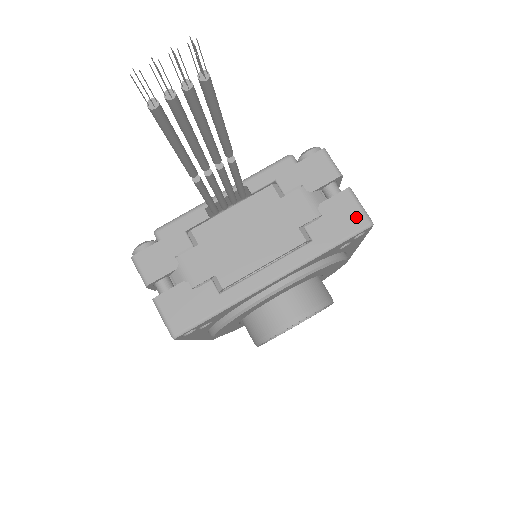
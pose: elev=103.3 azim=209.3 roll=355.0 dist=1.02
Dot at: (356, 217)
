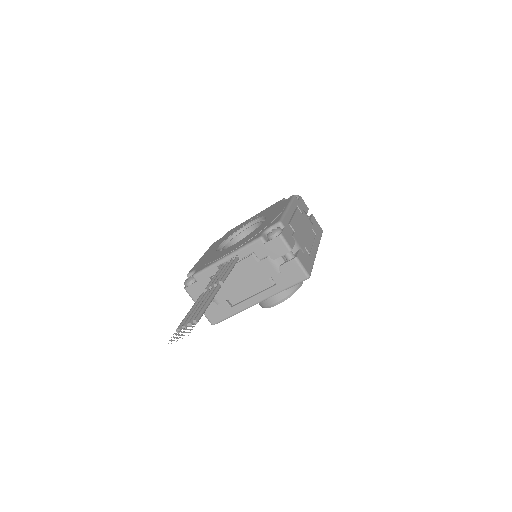
Dot at: (300, 274)
